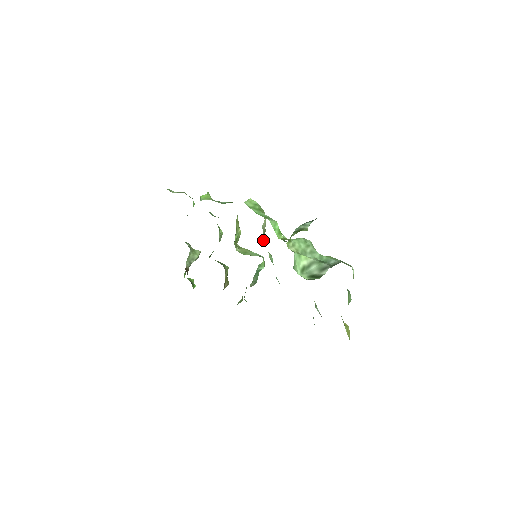
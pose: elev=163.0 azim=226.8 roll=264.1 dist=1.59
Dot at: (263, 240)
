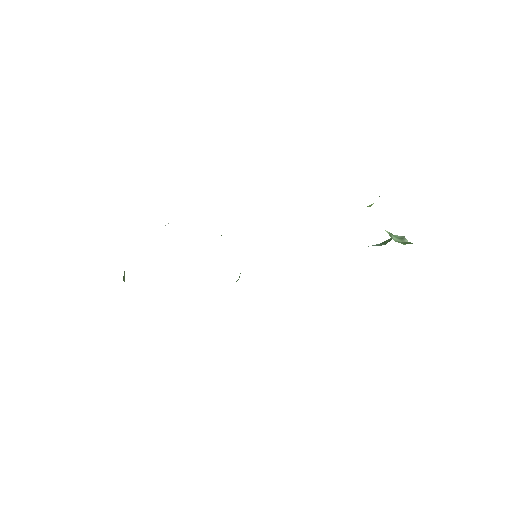
Dot at: occluded
